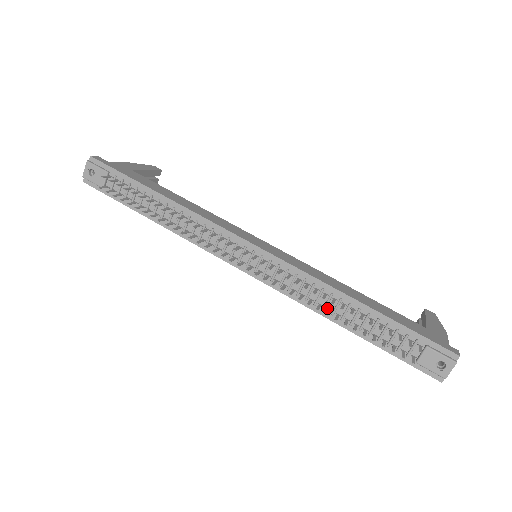
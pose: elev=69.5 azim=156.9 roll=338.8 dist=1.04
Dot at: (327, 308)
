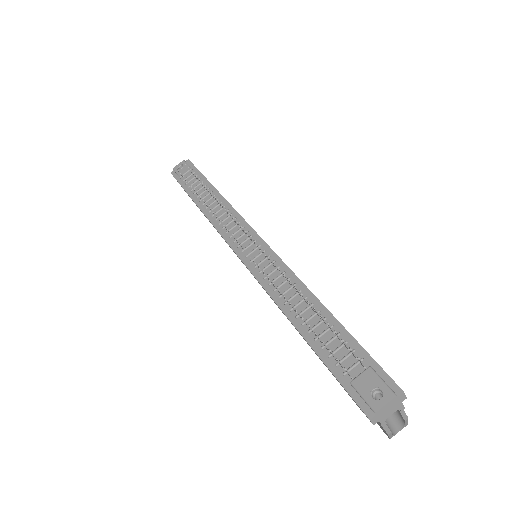
Dot at: occluded
